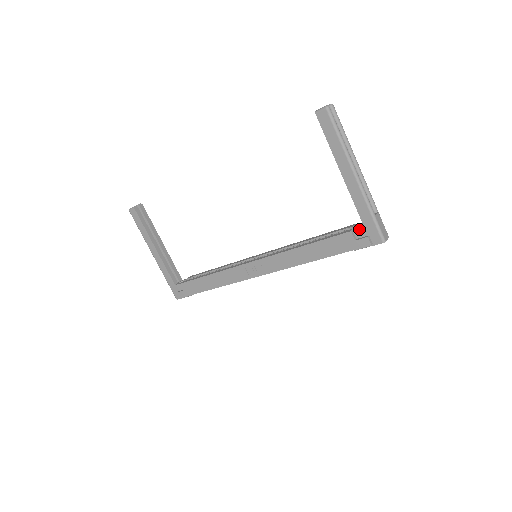
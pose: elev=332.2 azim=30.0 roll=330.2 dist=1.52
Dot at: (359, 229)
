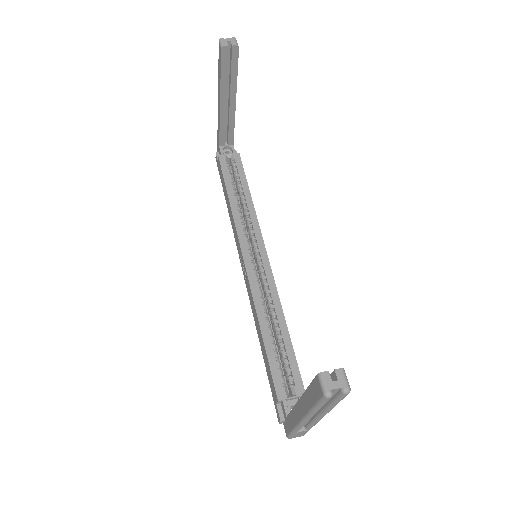
Dot at: (284, 410)
